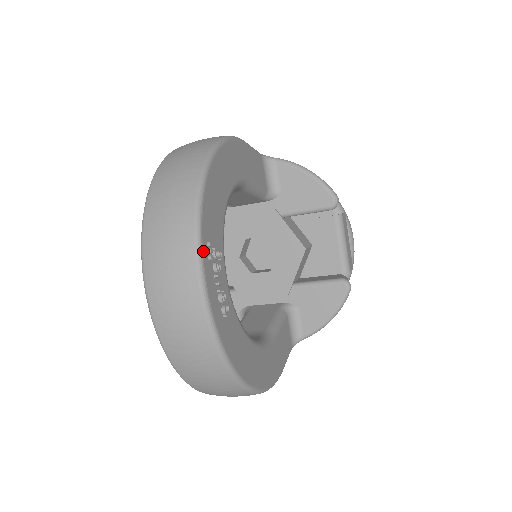
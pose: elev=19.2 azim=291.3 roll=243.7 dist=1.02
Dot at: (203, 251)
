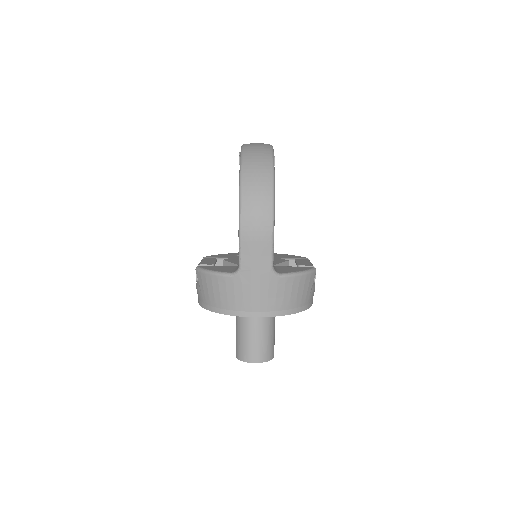
Dot at: occluded
